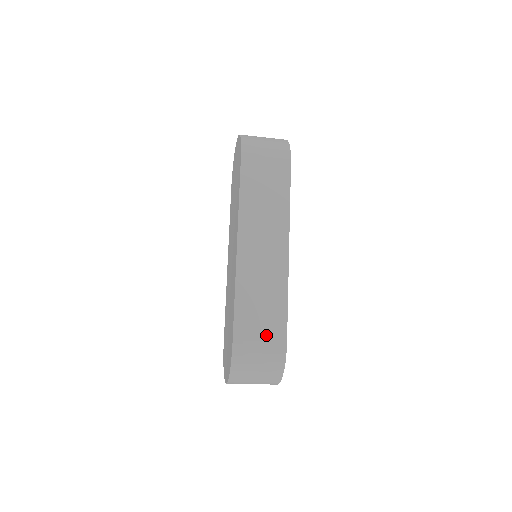
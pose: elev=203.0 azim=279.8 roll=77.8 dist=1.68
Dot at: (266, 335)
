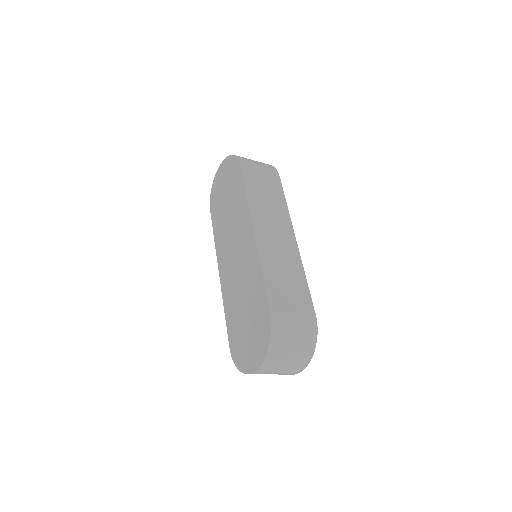
Dot at: (297, 306)
